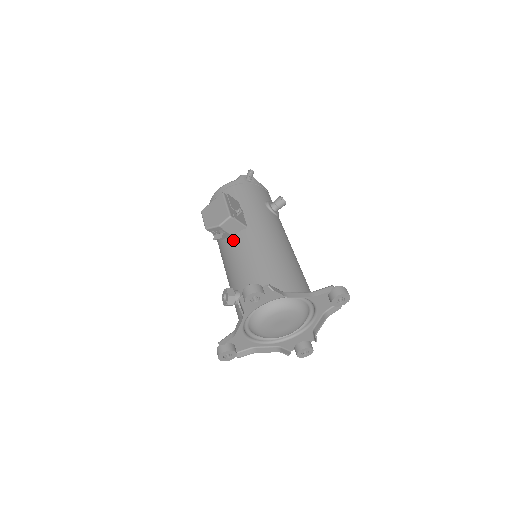
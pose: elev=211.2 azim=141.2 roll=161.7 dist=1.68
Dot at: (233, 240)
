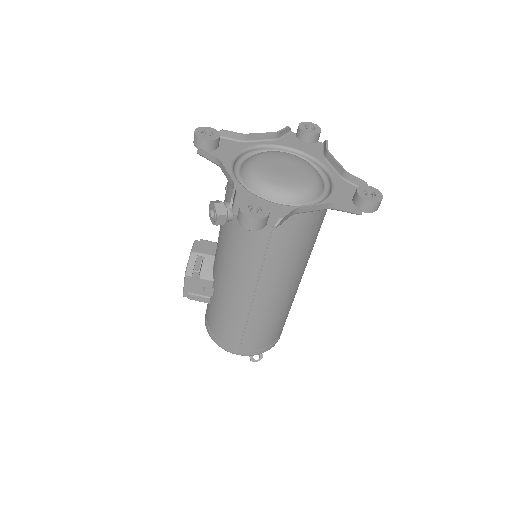
Dot at: occluded
